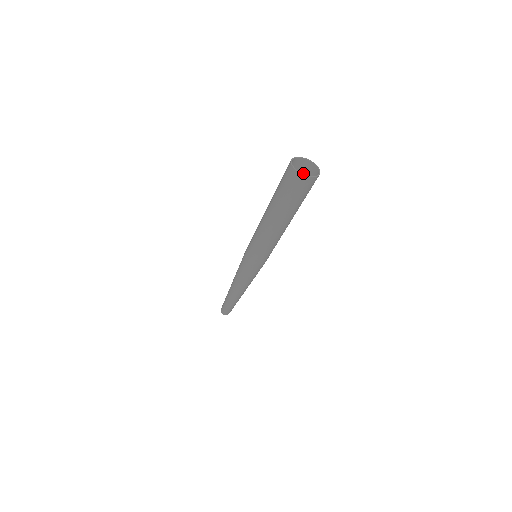
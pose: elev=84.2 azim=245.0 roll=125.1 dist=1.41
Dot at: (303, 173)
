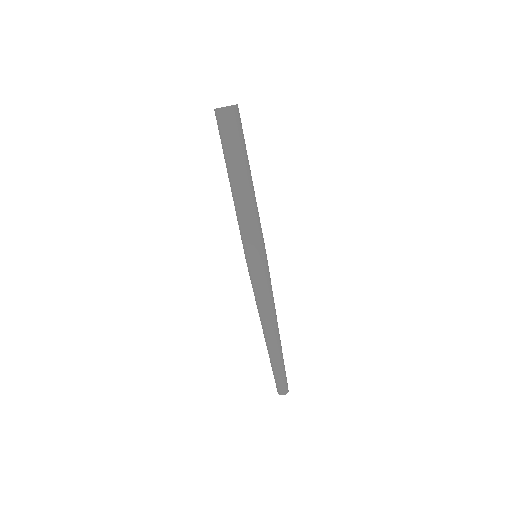
Dot at: occluded
